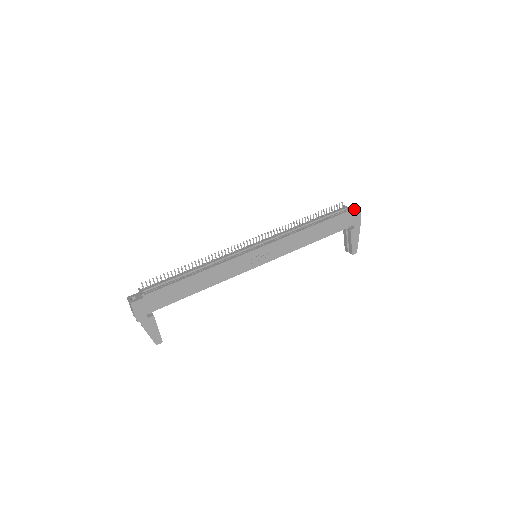
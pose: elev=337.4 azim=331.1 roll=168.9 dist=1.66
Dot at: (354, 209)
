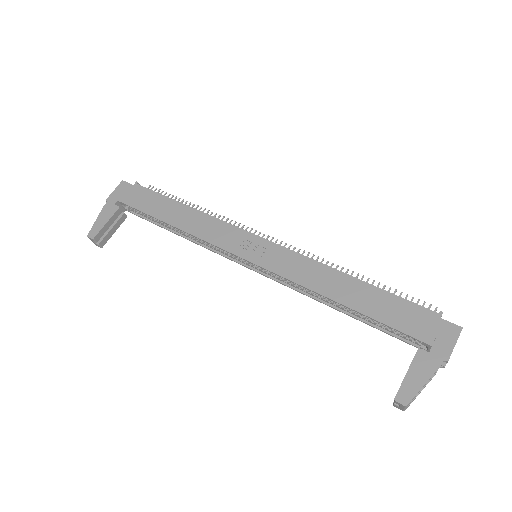
Dot at: (450, 322)
